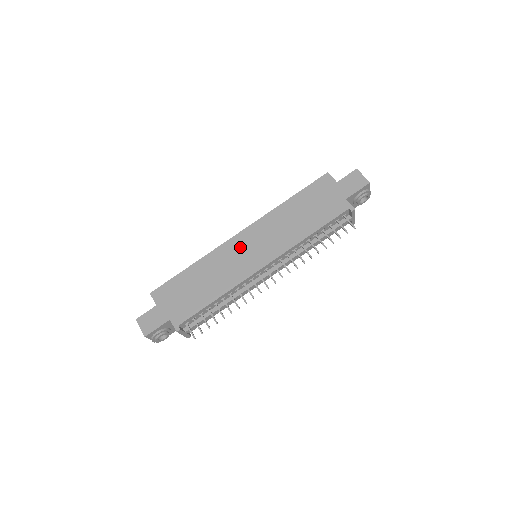
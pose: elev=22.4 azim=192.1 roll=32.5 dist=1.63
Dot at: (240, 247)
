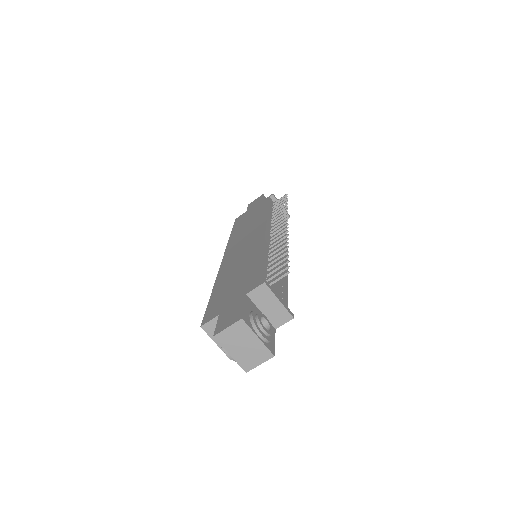
Dot at: (234, 254)
